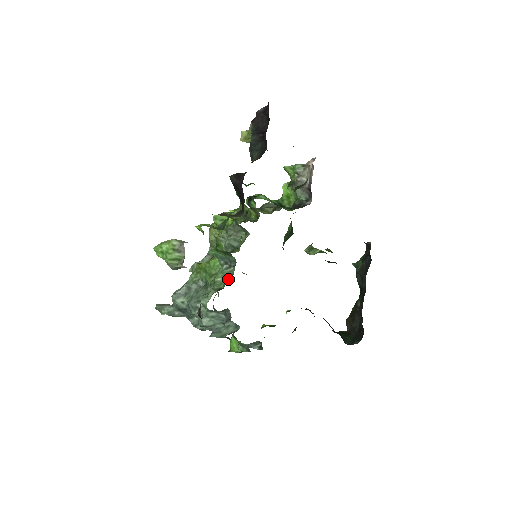
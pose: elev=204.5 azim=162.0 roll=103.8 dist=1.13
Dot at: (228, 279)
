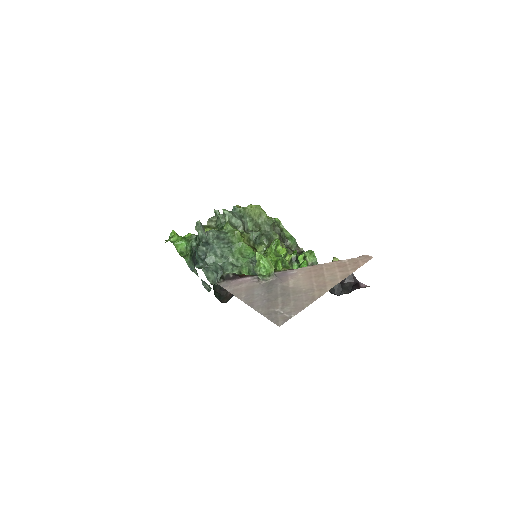
Dot at: occluded
